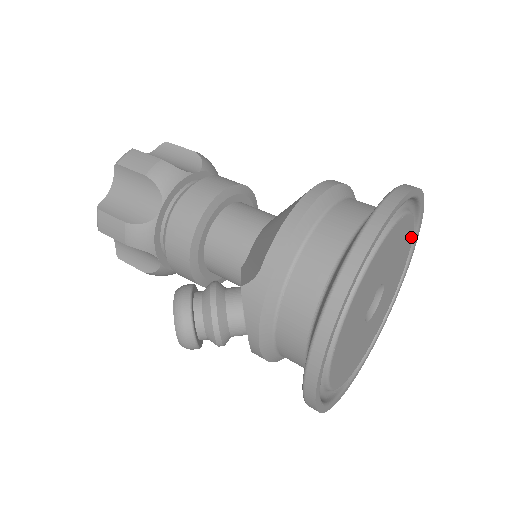
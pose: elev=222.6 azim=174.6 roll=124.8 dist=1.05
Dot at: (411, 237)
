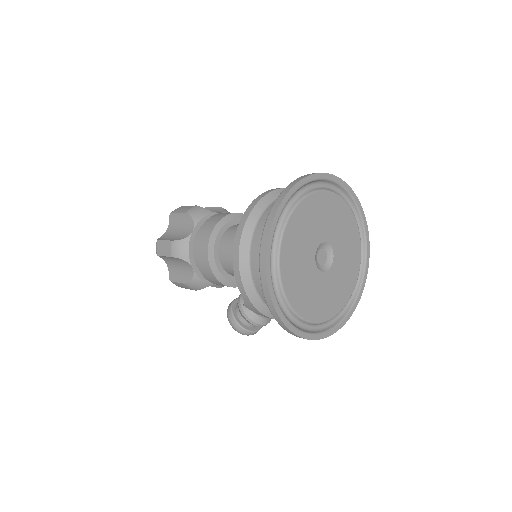
Dot at: (324, 194)
